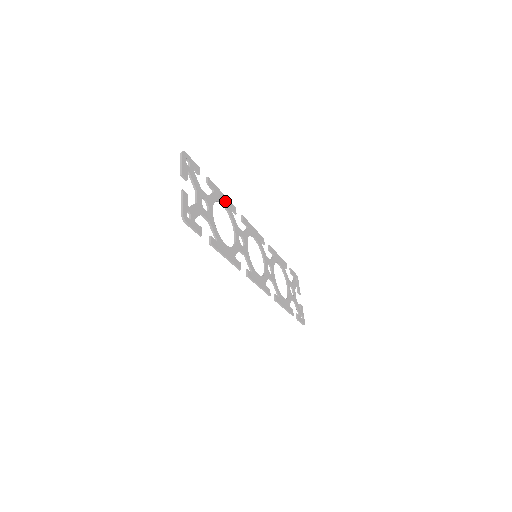
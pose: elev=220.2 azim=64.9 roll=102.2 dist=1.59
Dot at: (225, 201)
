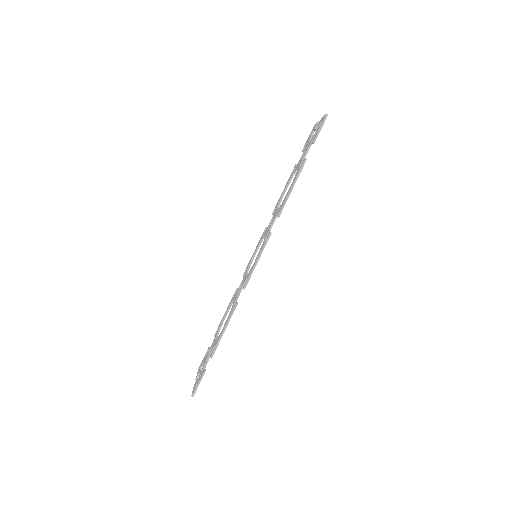
Dot at: occluded
